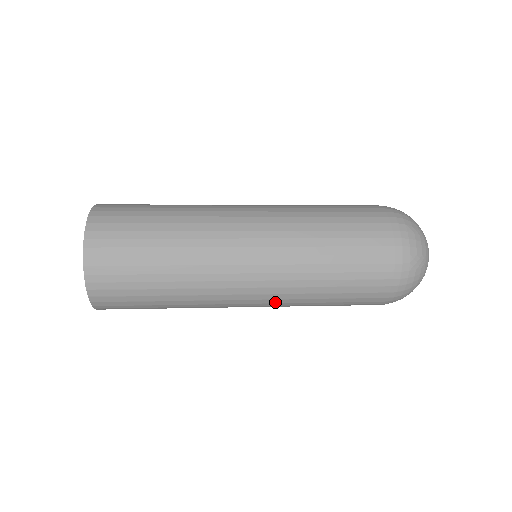
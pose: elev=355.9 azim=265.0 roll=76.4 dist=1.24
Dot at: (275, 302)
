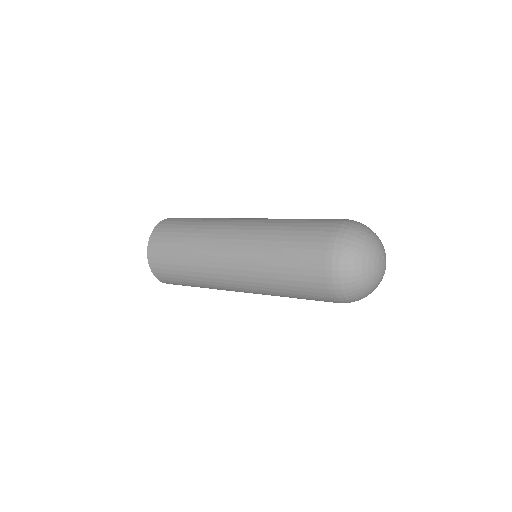
Dot at: (249, 280)
